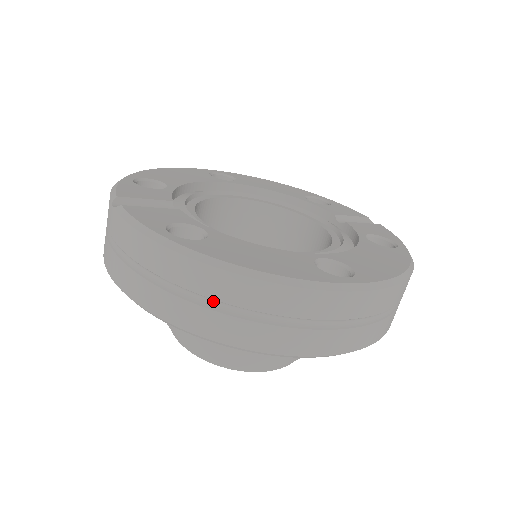
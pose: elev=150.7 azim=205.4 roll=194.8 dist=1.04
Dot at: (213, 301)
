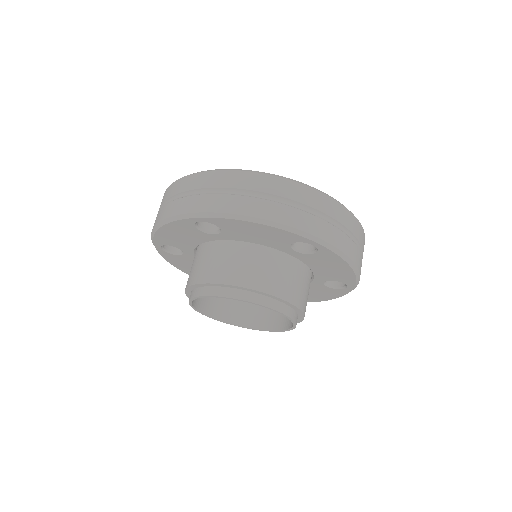
Dot at: (241, 192)
